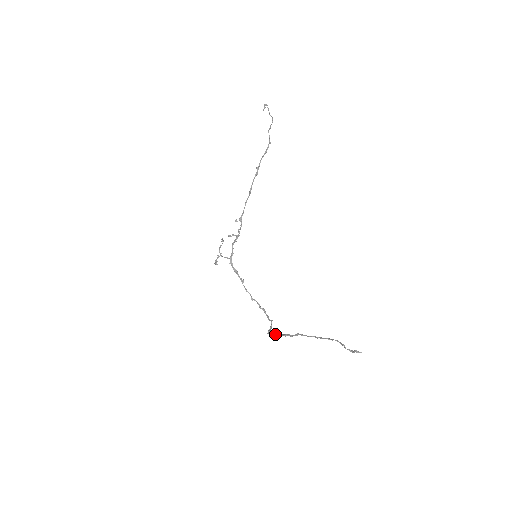
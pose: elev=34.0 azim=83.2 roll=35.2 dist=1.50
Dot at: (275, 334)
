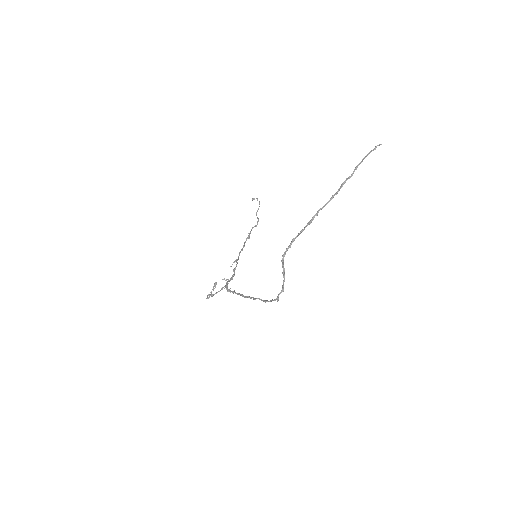
Dot at: (291, 242)
